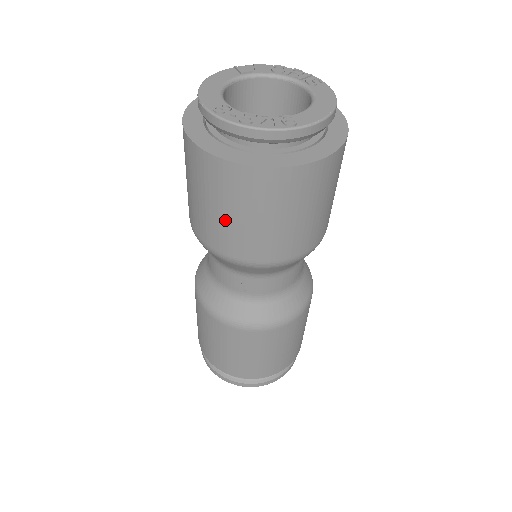
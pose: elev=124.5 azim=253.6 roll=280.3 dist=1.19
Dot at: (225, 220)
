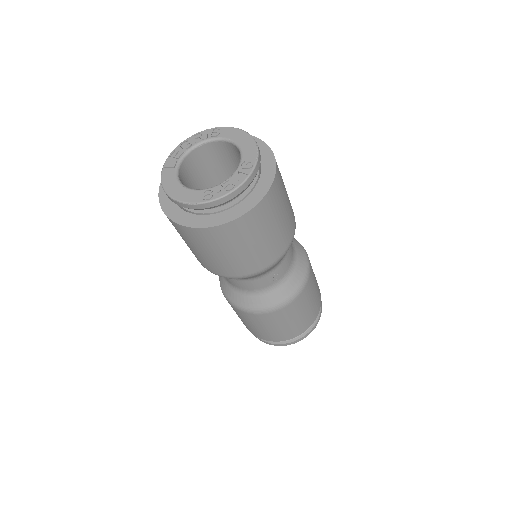
Dot at: (255, 249)
